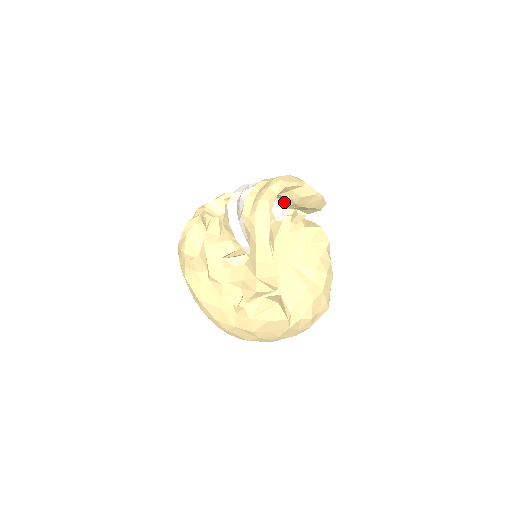
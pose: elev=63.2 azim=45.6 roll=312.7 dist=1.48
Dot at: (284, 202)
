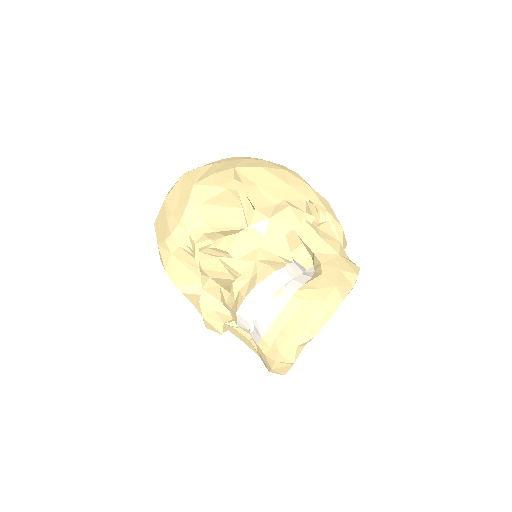
Dot at: occluded
